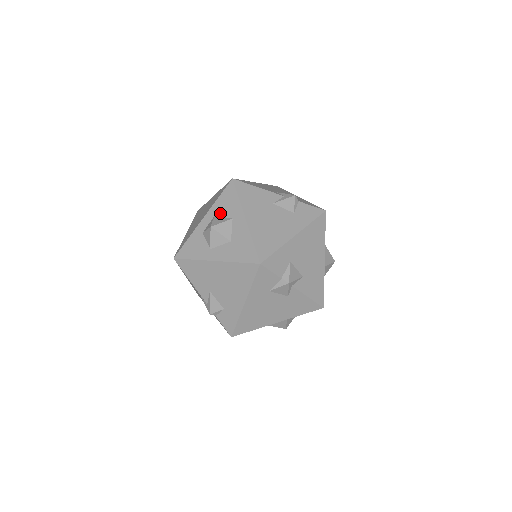
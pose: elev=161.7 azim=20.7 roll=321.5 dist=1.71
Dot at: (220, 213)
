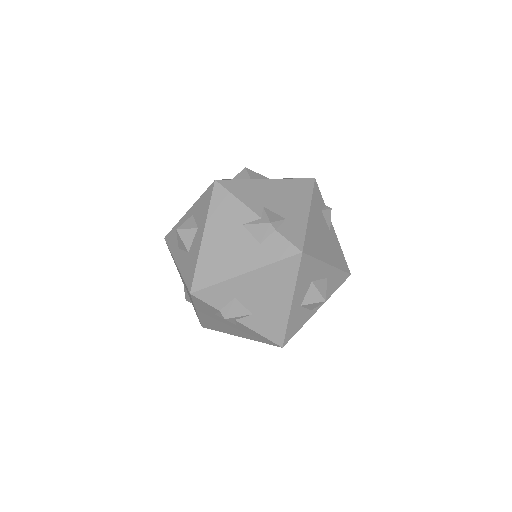
Dot at: (195, 215)
